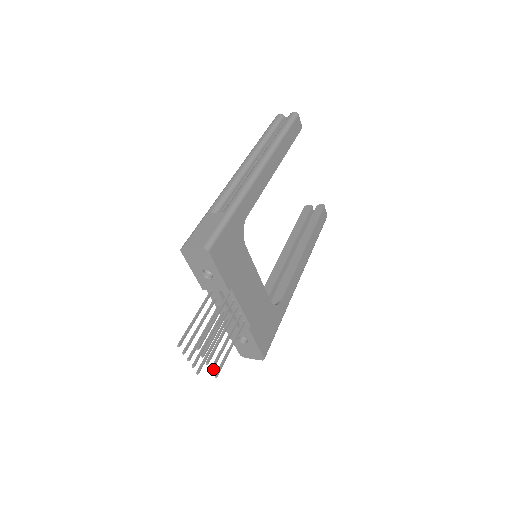
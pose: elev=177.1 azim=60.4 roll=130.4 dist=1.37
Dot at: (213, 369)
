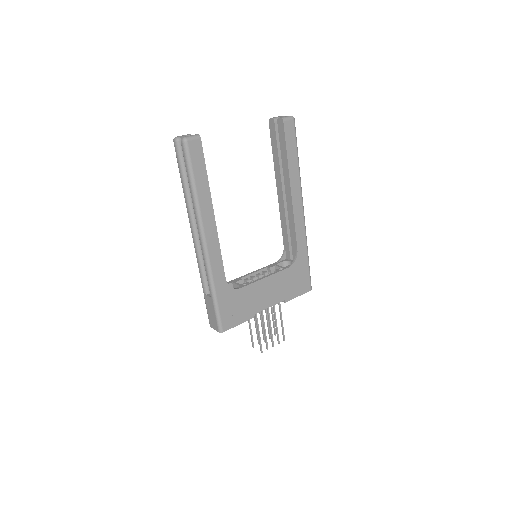
Dot at: (279, 342)
